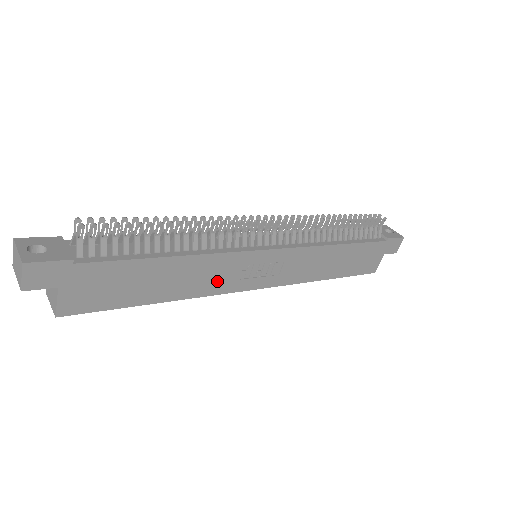
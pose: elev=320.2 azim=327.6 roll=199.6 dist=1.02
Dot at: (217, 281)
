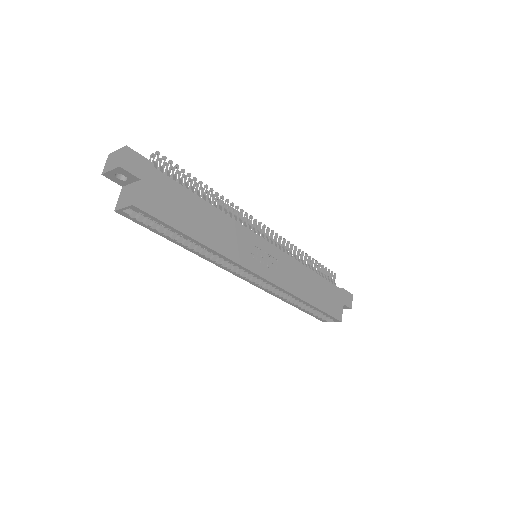
Dot at: (236, 248)
